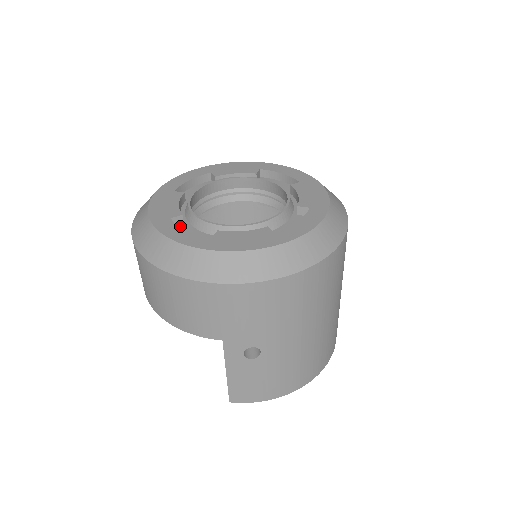
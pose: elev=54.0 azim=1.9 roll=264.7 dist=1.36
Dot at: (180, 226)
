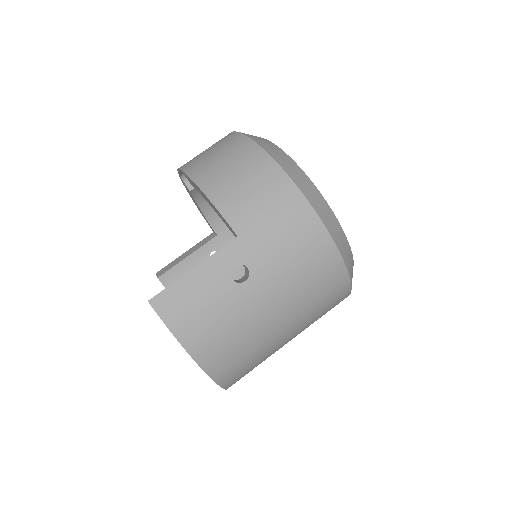
Dot at: occluded
